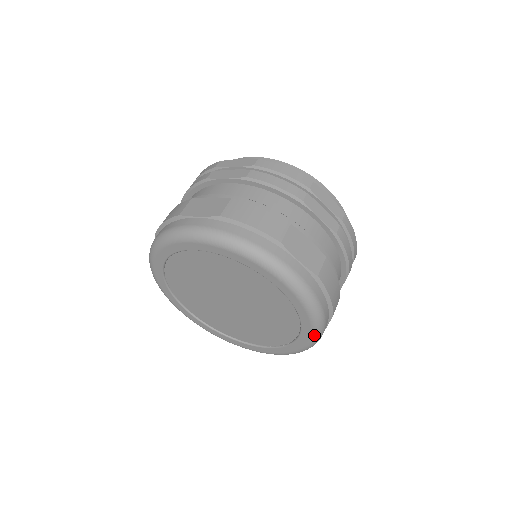
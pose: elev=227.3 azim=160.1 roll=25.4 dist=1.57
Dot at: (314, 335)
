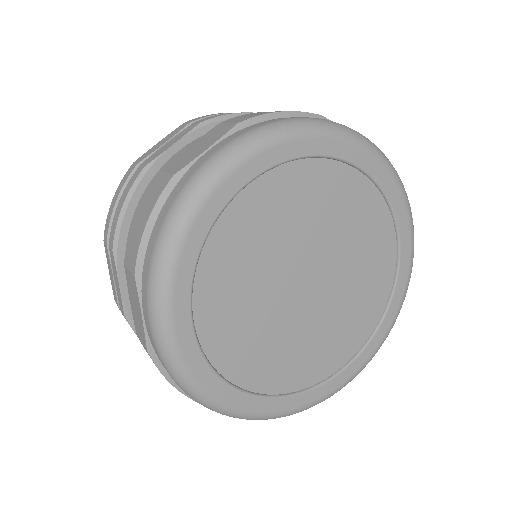
Dot at: (373, 355)
